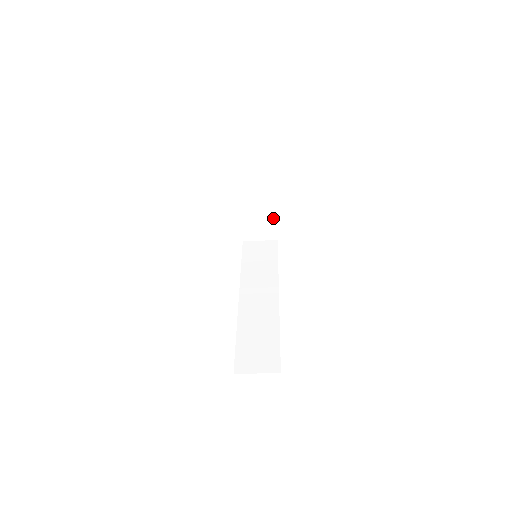
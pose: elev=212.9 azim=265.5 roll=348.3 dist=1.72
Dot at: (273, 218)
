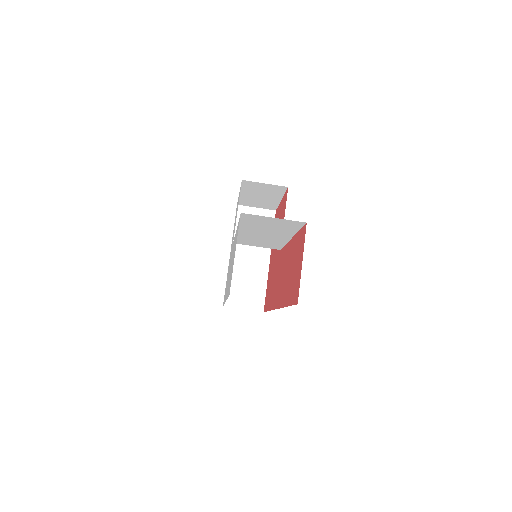
Dot at: (264, 281)
